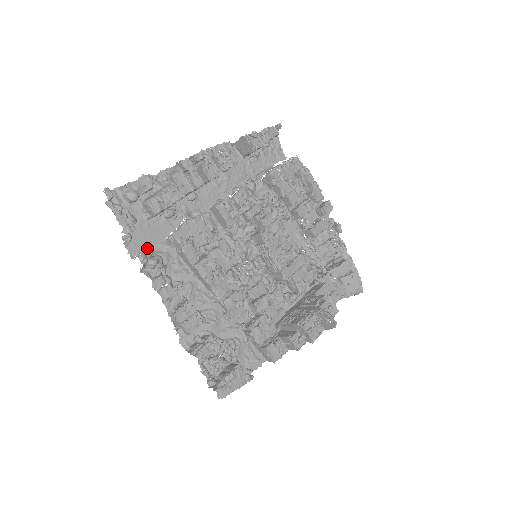
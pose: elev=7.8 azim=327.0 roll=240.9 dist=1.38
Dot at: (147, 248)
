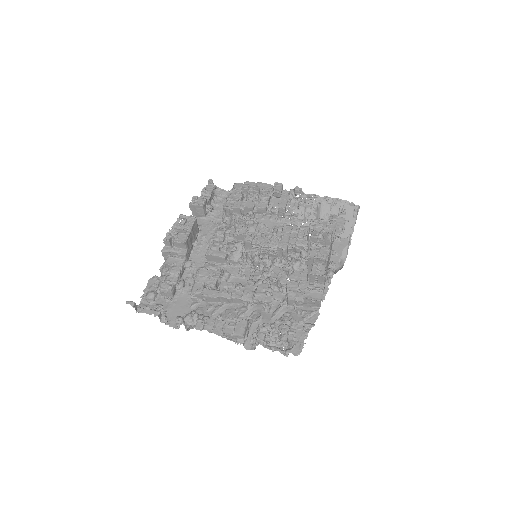
Dot at: occluded
